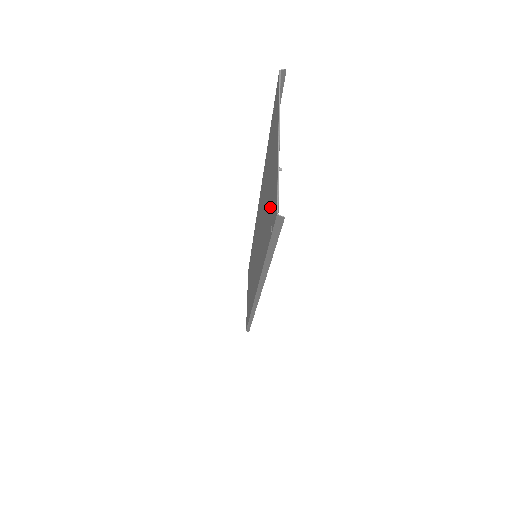
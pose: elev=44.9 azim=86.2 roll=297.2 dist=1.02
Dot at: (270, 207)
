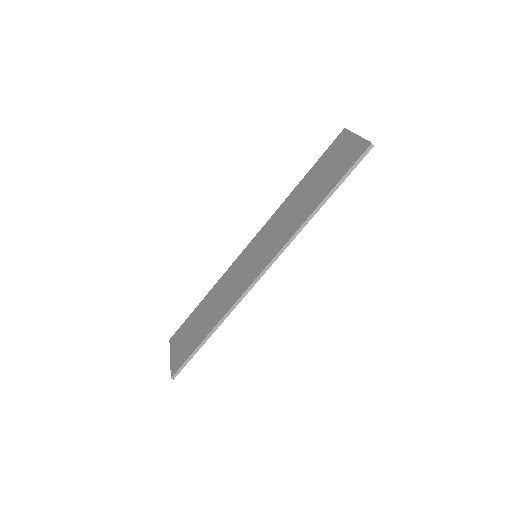
Dot at: (342, 165)
